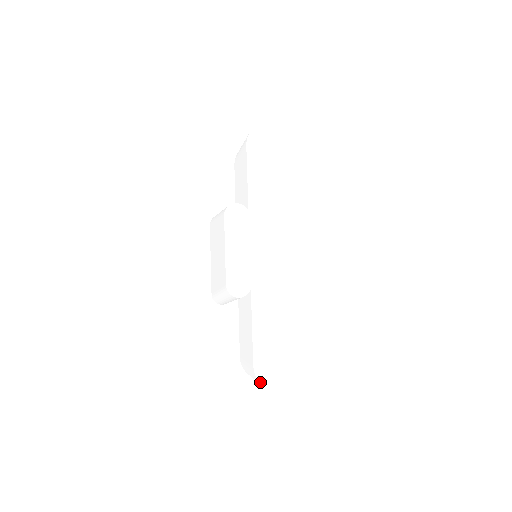
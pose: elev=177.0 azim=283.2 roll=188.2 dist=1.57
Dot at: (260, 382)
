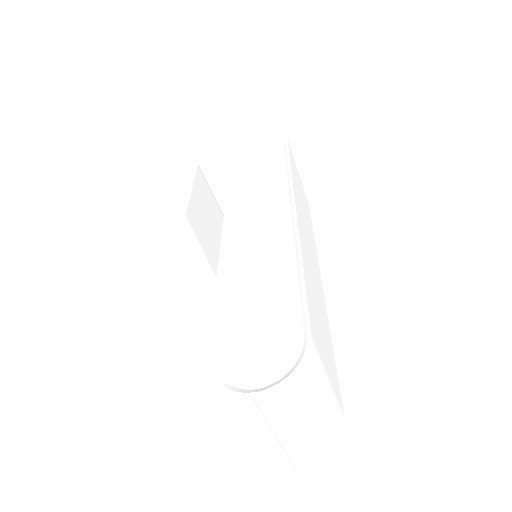
Dot at: (216, 385)
